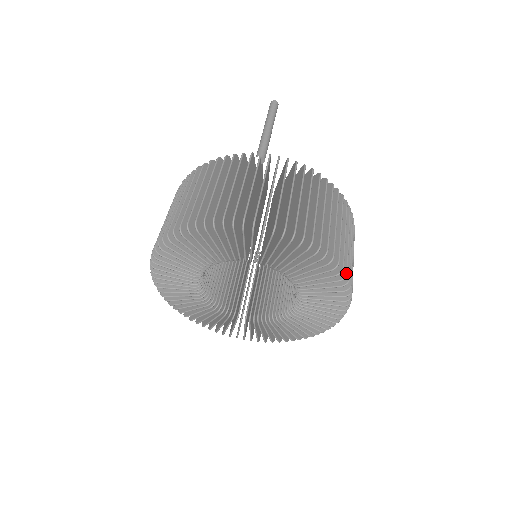
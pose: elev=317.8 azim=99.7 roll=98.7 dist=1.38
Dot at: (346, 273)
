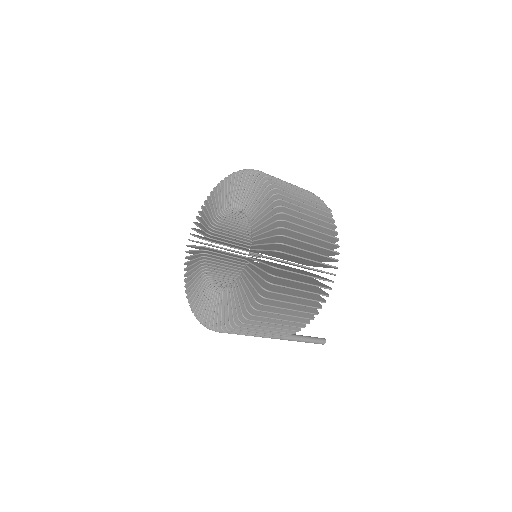
Dot at: (281, 199)
